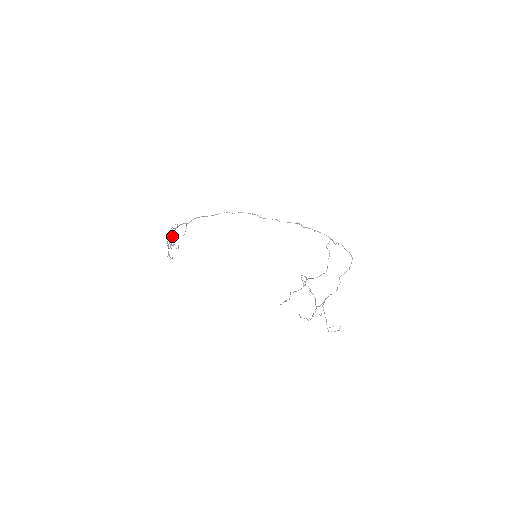
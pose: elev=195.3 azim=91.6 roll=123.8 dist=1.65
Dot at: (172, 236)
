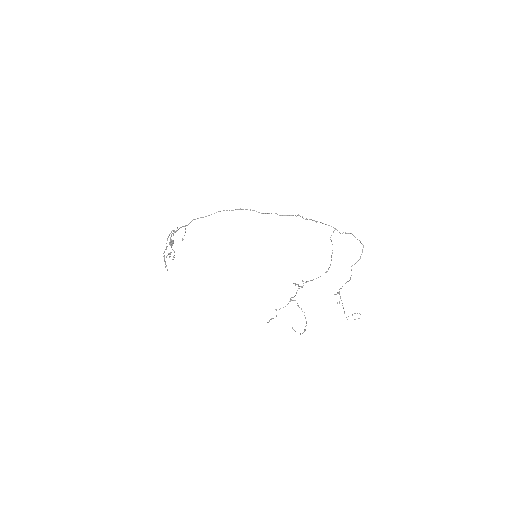
Dot at: (173, 241)
